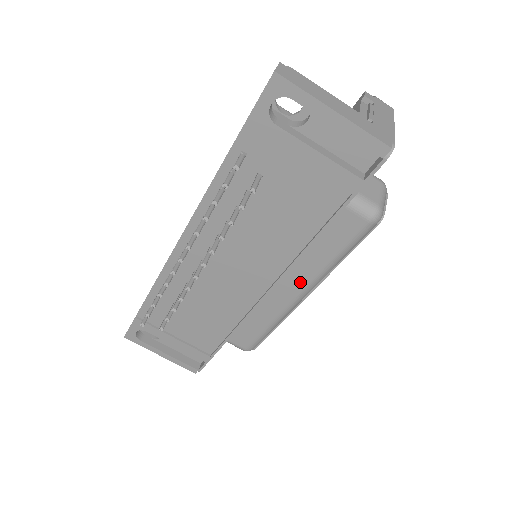
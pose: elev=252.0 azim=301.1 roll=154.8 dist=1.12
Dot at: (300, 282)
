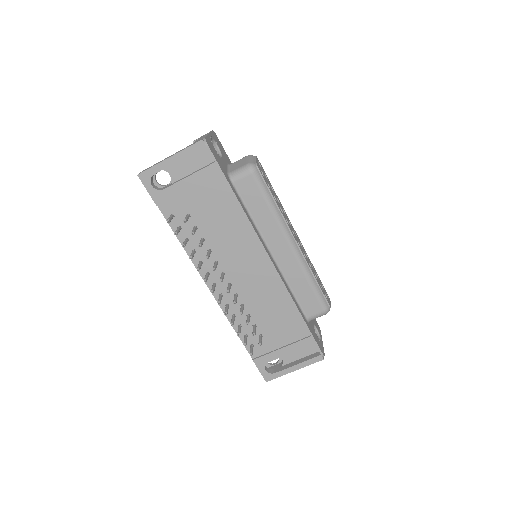
Dot at: (279, 238)
